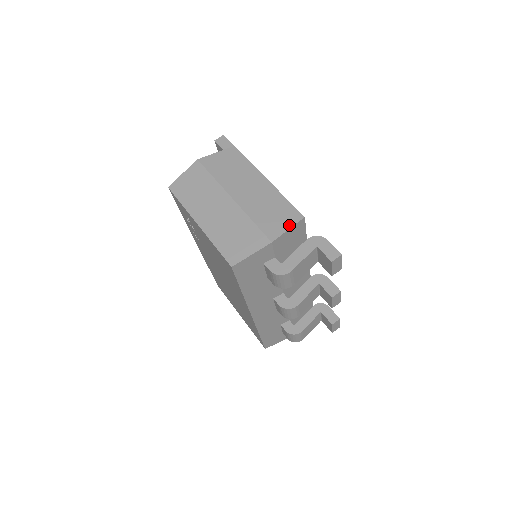
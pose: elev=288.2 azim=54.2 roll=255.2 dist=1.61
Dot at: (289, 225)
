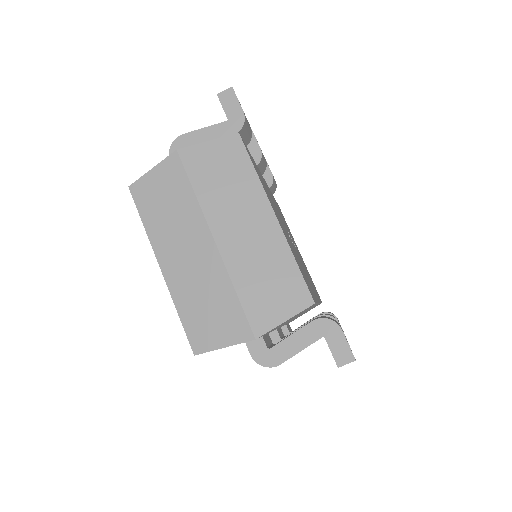
Dot at: (288, 314)
